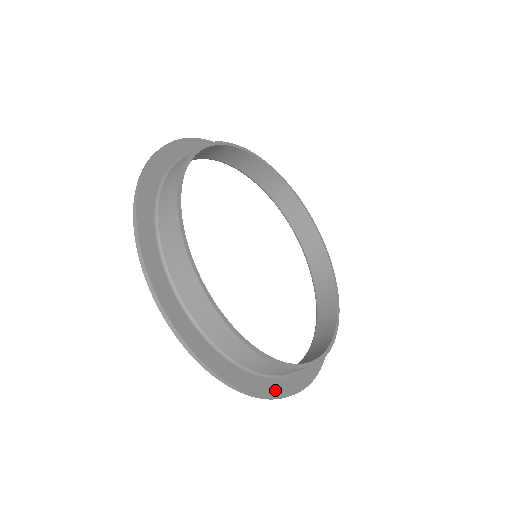
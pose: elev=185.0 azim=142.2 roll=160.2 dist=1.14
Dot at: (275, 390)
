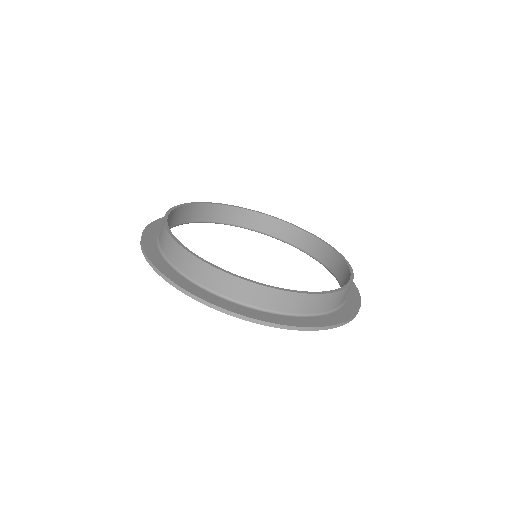
Dot at: (307, 323)
